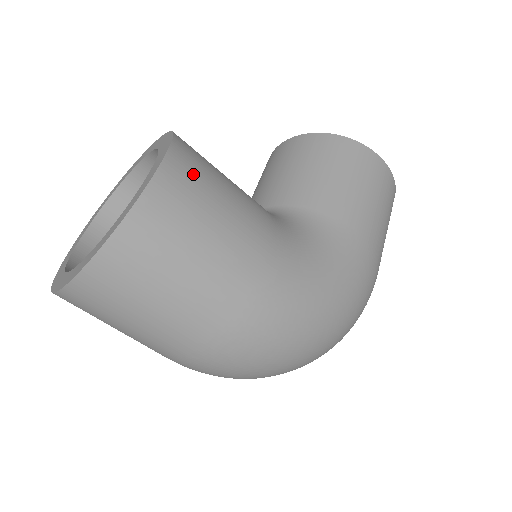
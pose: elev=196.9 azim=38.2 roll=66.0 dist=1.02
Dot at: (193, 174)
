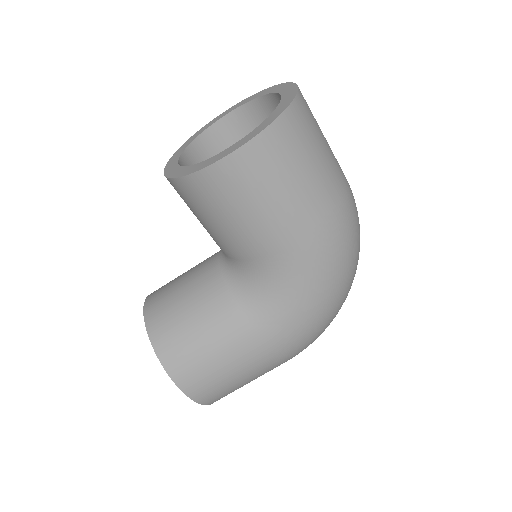
Dot at: (190, 369)
